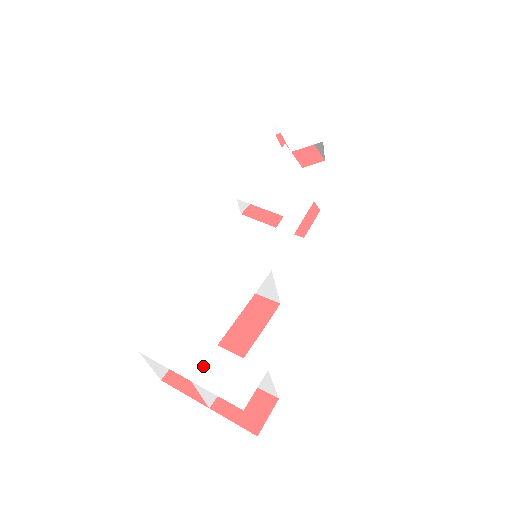
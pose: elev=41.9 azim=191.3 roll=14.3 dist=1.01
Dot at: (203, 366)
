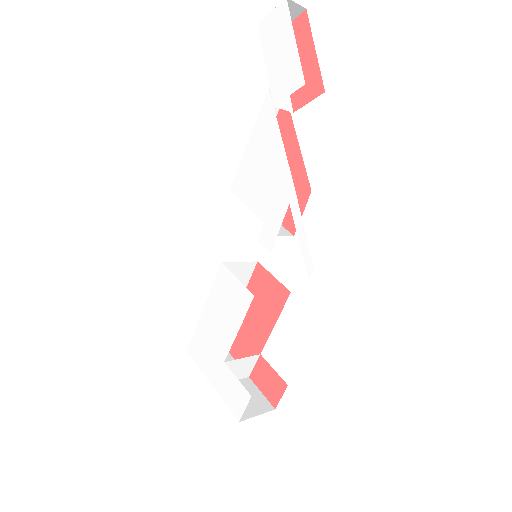
Dot at: (218, 377)
